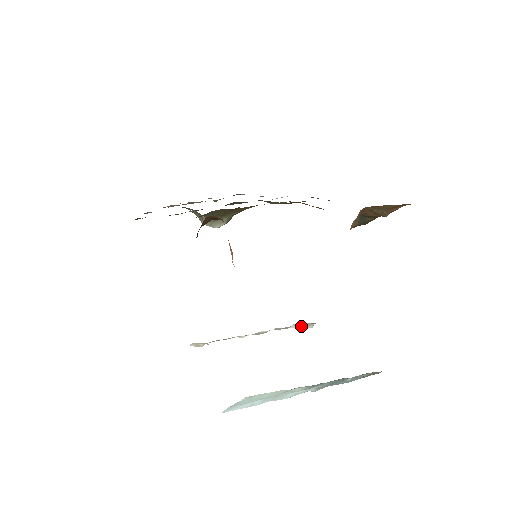
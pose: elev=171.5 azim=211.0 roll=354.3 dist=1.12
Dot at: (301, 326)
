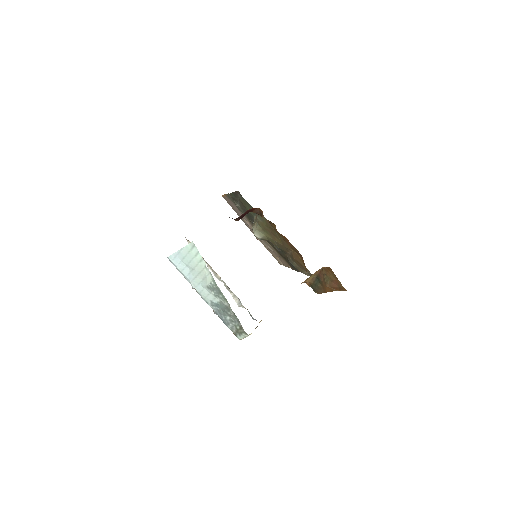
Dot at: (236, 299)
